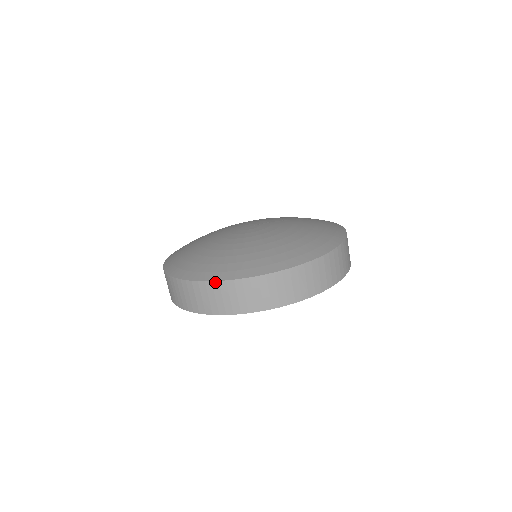
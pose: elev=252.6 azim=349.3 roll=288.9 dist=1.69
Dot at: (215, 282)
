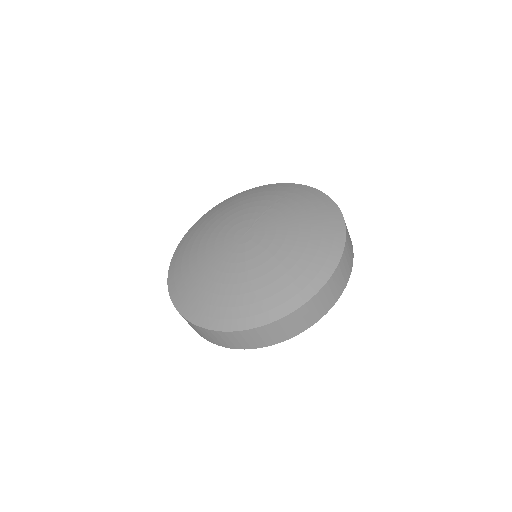
Dot at: (274, 322)
